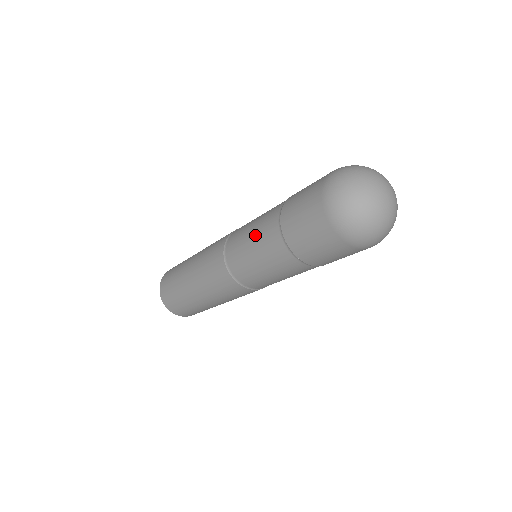
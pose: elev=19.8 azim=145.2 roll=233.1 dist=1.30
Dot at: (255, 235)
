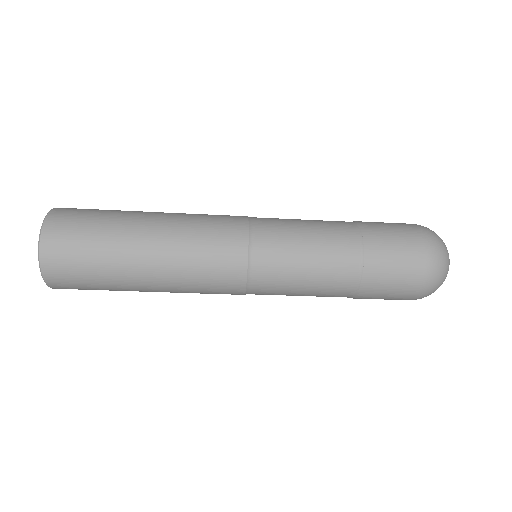
Dot at: (318, 256)
